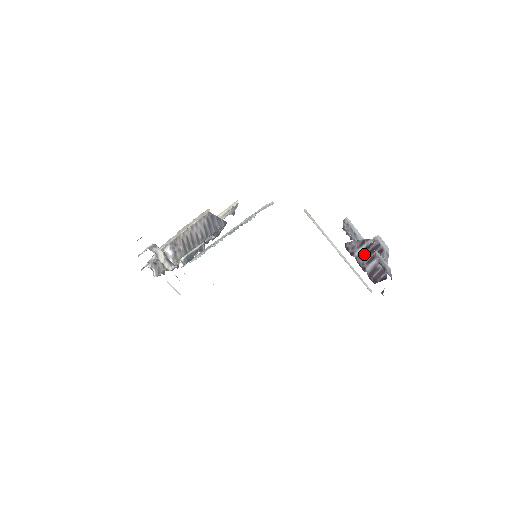
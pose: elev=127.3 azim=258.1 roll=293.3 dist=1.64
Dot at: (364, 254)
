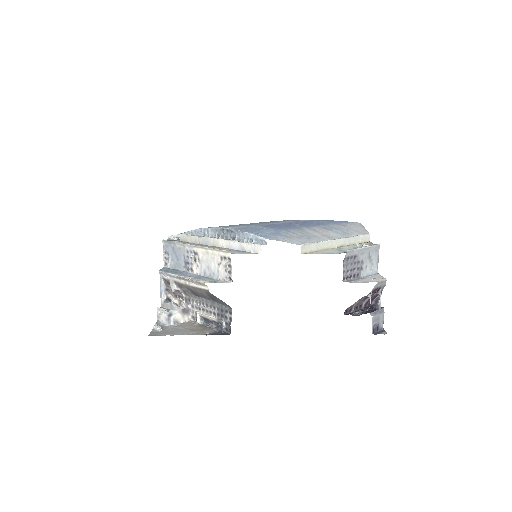
Dot at: (362, 300)
